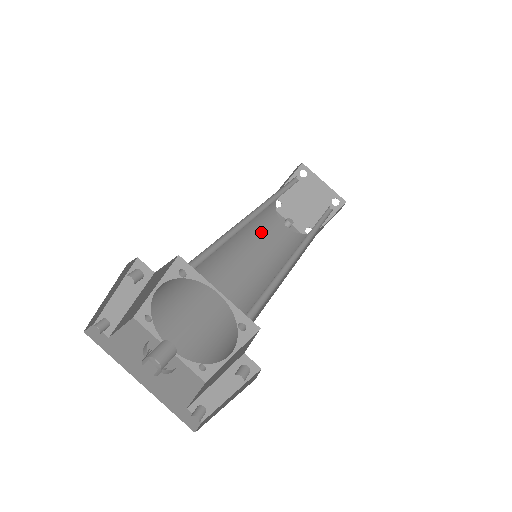
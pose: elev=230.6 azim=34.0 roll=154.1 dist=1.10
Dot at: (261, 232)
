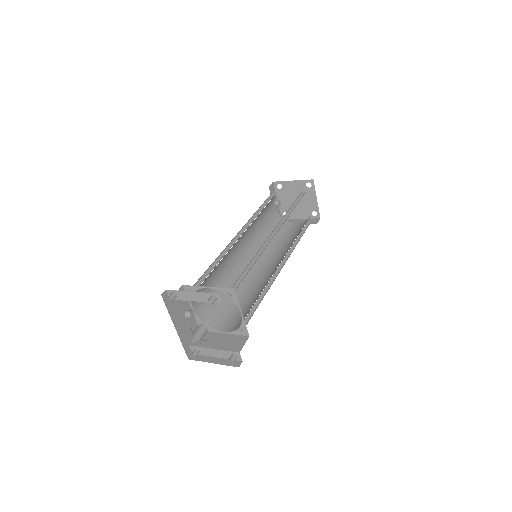
Dot at: (261, 214)
